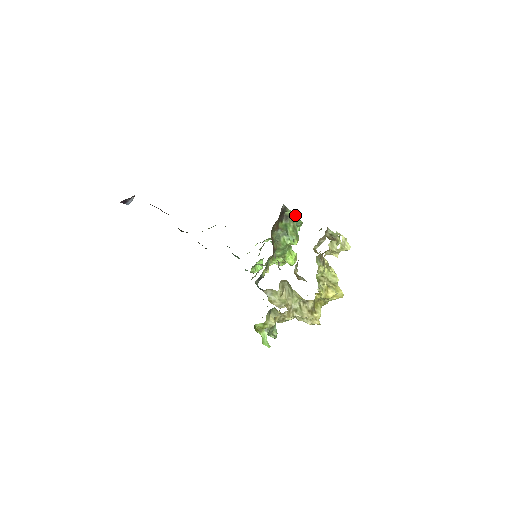
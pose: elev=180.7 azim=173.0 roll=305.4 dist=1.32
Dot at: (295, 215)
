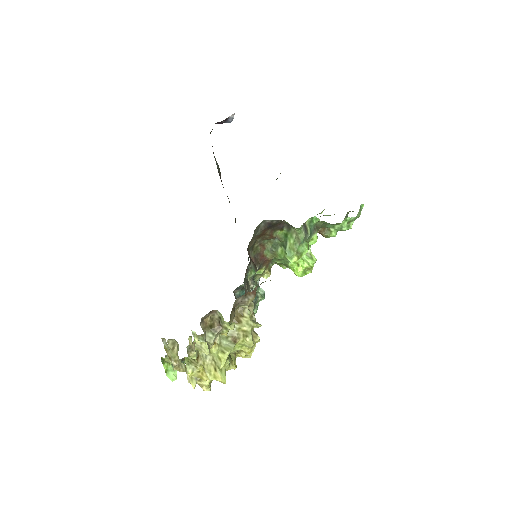
Dot at: (295, 228)
